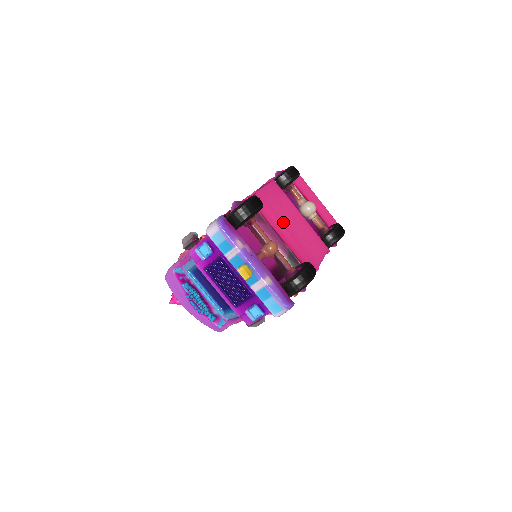
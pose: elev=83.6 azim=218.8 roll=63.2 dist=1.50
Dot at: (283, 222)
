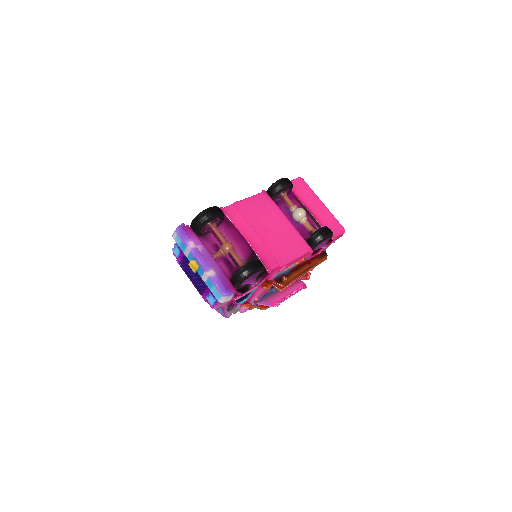
Dot at: (256, 227)
